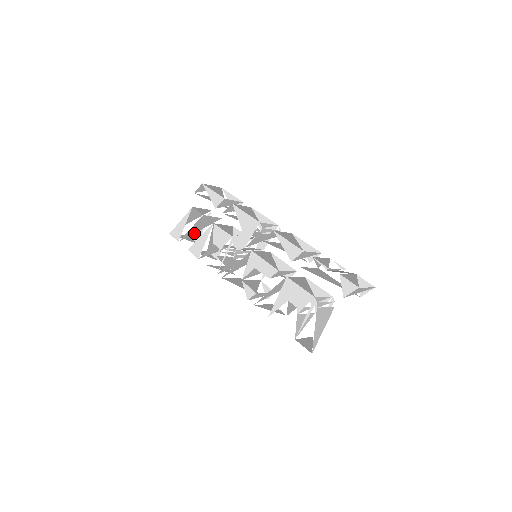
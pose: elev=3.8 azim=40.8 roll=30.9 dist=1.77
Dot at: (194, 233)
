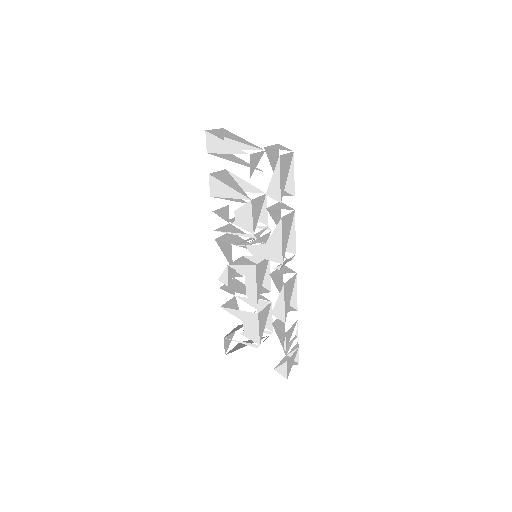
Dot at: occluded
